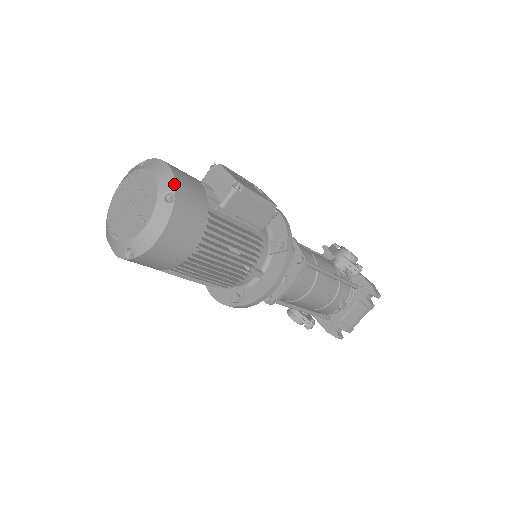
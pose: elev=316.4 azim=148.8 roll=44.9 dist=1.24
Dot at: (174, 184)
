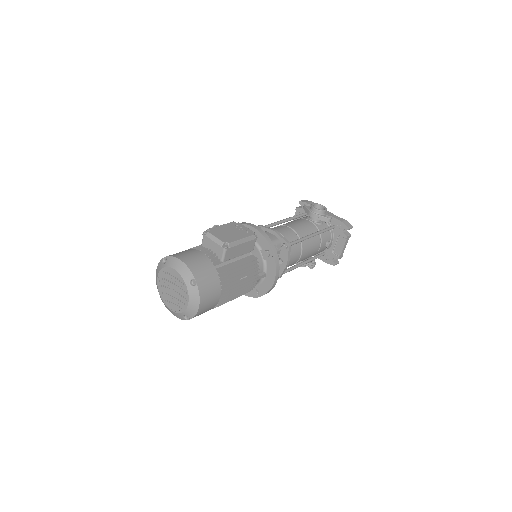
Dot at: (191, 274)
